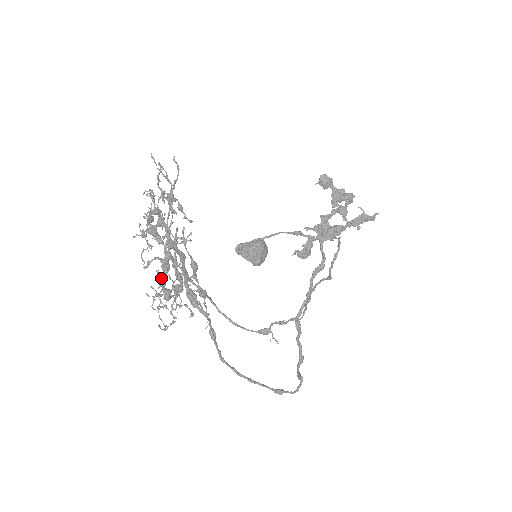
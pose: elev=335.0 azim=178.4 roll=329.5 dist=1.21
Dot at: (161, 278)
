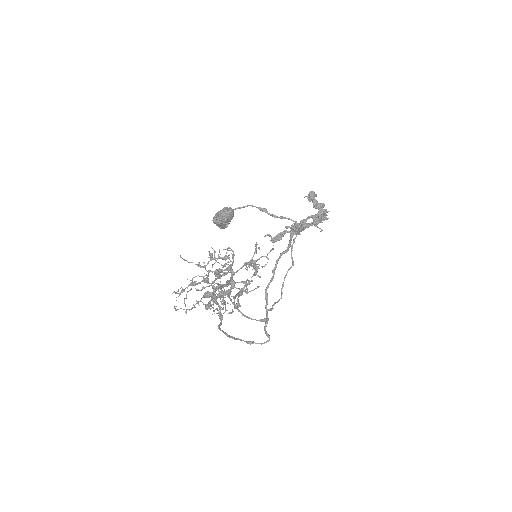
Dot at: (195, 285)
